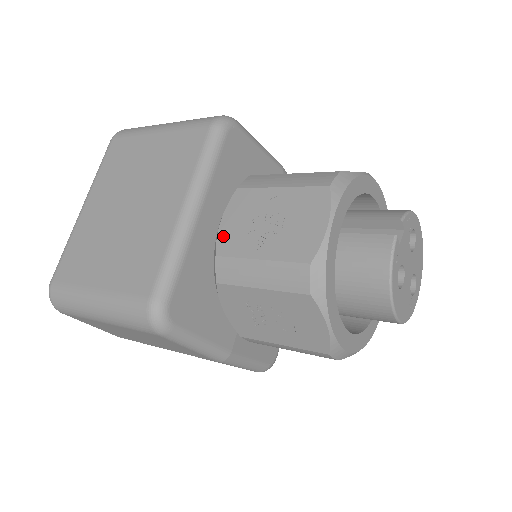
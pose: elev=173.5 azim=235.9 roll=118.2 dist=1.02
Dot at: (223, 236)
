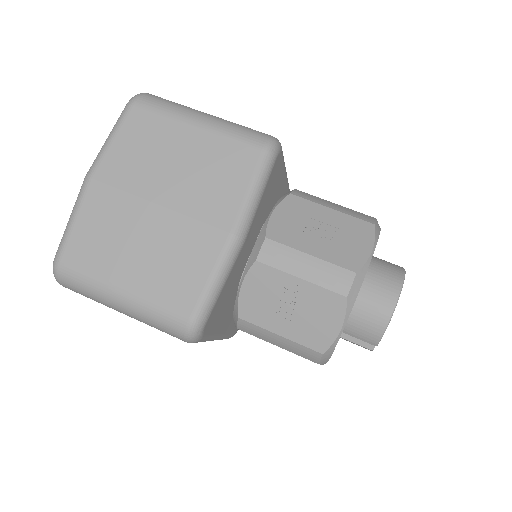
Dot at: occluded
